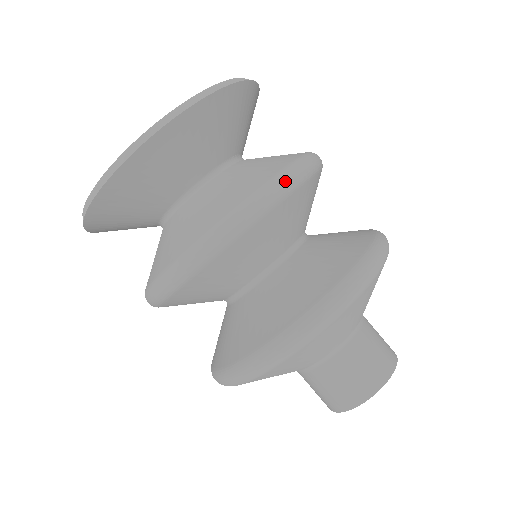
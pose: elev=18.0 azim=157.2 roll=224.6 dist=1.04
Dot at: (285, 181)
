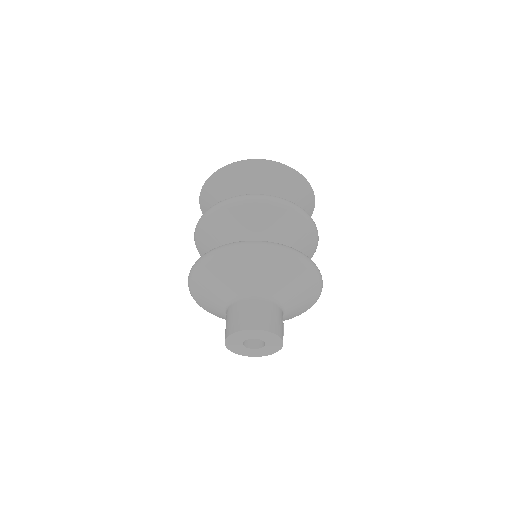
Dot at: (234, 199)
